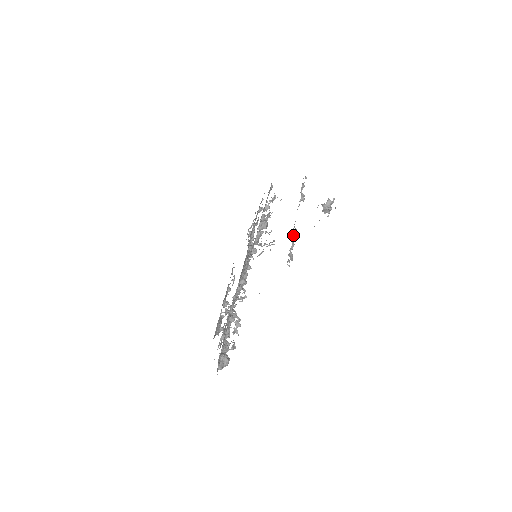
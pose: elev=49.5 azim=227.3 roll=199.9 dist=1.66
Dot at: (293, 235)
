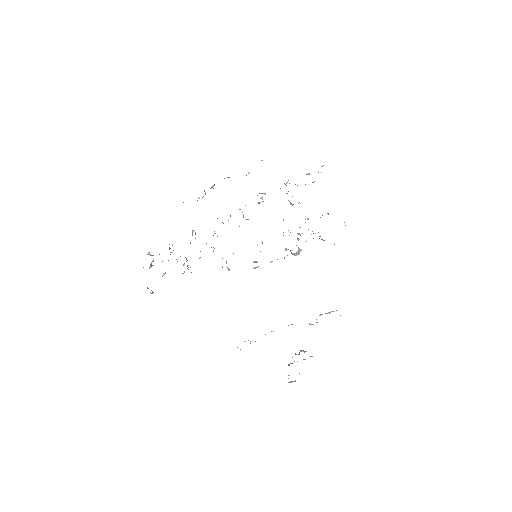
Dot at: occluded
